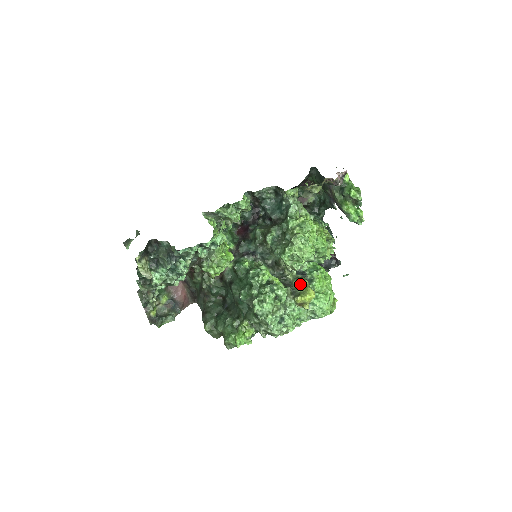
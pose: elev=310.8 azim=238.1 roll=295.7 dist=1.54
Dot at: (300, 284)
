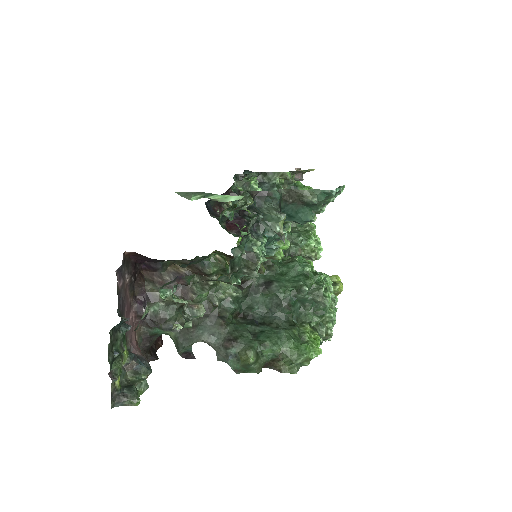
Dot at: occluded
